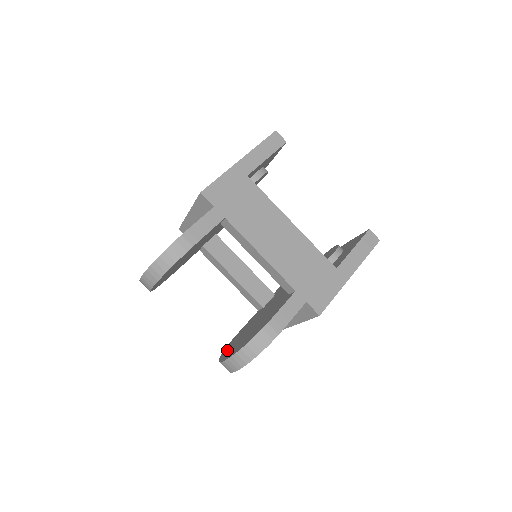
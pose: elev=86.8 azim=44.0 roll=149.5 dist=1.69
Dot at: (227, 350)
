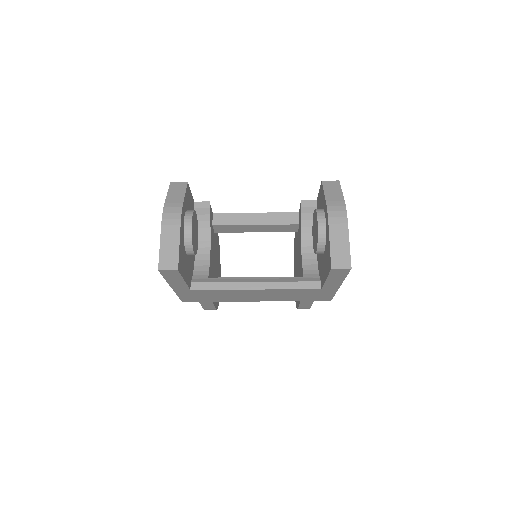
Dot at: (294, 260)
